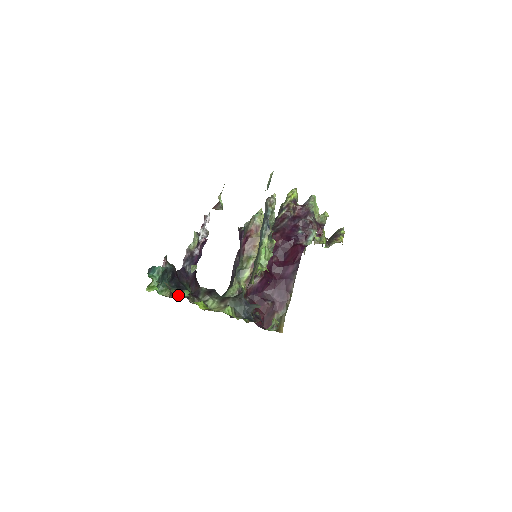
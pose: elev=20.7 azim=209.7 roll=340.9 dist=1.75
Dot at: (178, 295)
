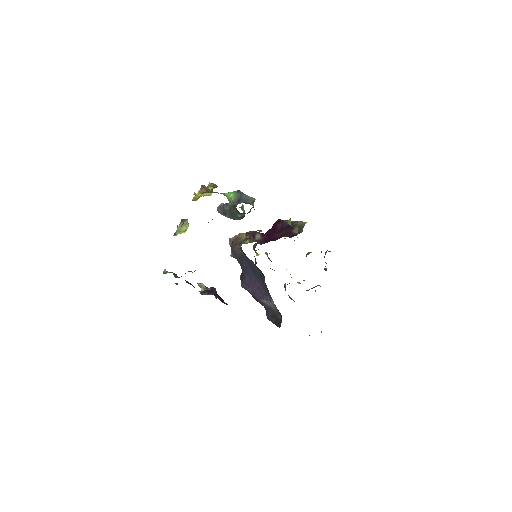
Dot at: occluded
